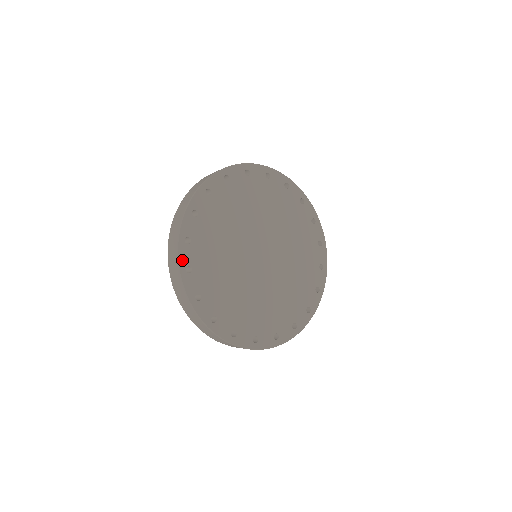
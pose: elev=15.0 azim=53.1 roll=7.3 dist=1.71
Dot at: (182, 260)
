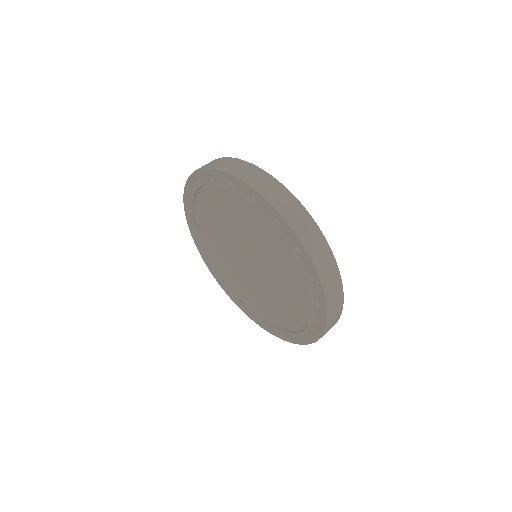
Dot at: (290, 195)
